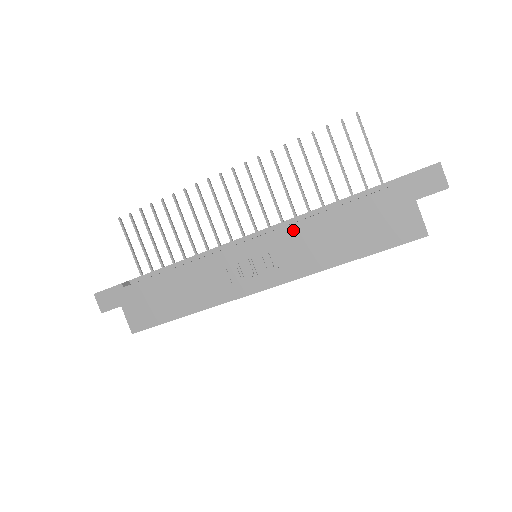
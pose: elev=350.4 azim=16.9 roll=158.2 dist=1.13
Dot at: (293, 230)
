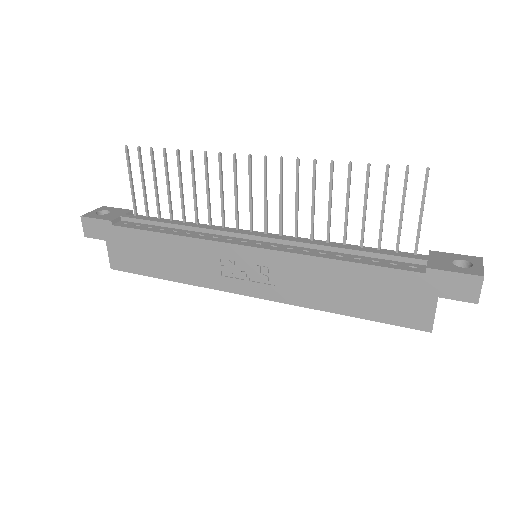
Dot at: (301, 261)
